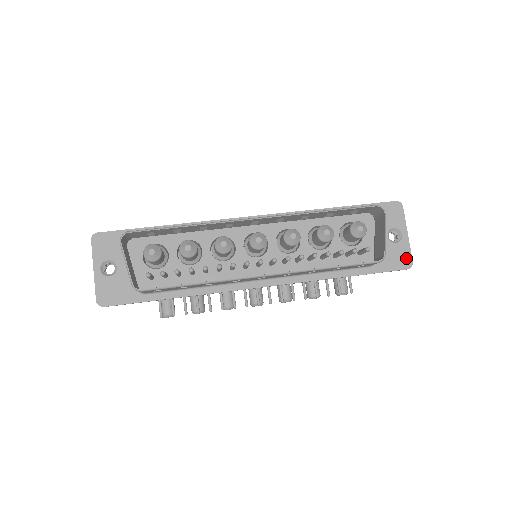
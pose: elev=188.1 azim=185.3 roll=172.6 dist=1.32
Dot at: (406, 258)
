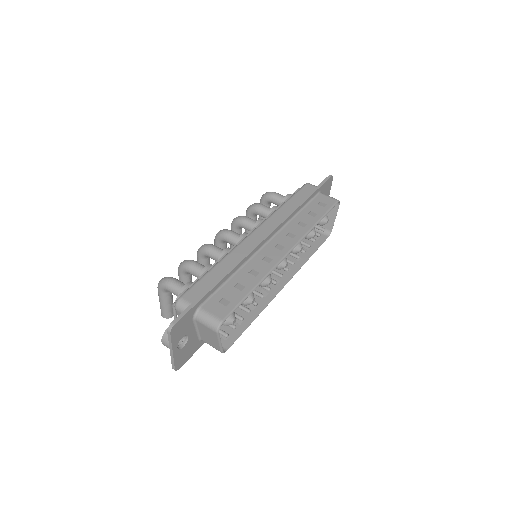
Dot at: occluded
